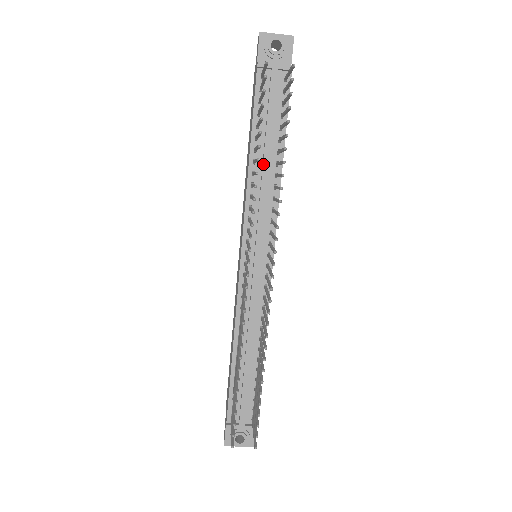
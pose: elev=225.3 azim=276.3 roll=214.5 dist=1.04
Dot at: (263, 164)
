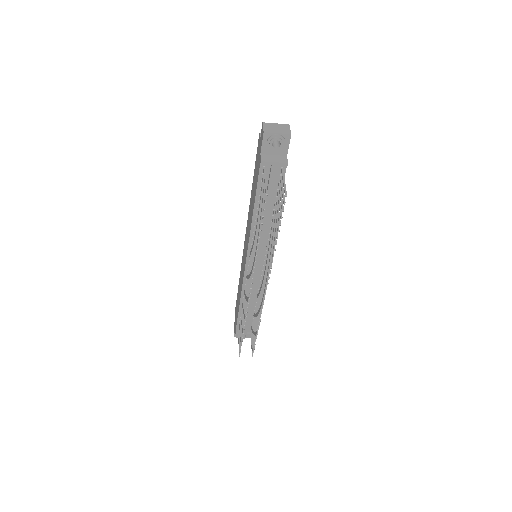
Dot at: (263, 219)
